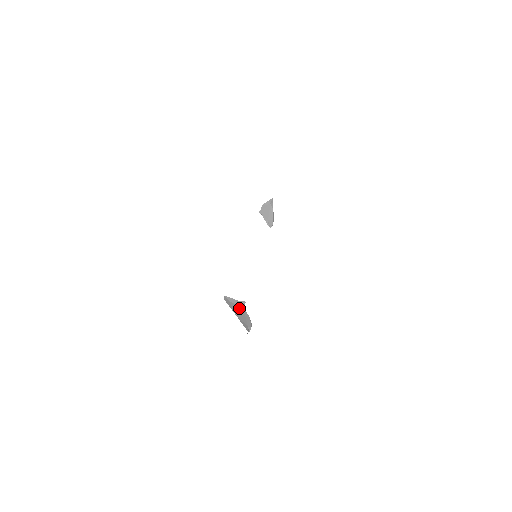
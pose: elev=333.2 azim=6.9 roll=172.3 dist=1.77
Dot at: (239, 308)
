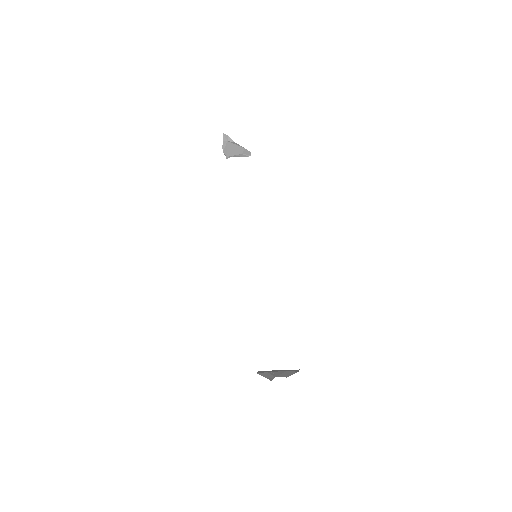
Dot at: occluded
